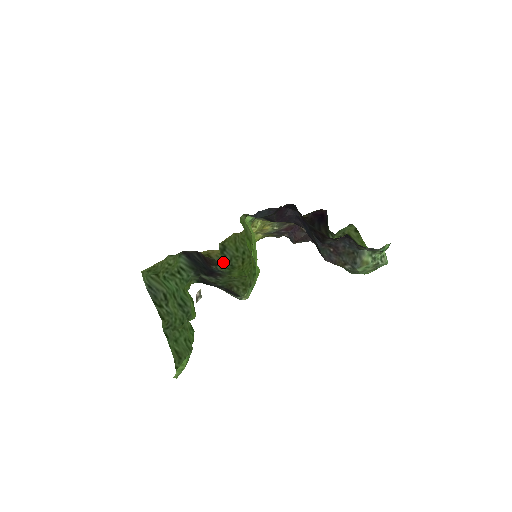
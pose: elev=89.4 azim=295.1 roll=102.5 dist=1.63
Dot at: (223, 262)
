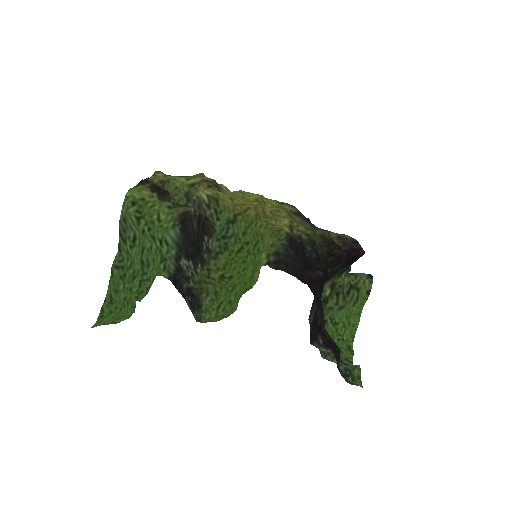
Dot at: (221, 233)
